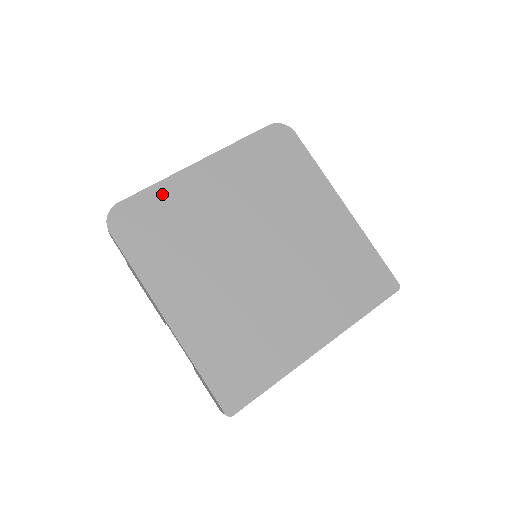
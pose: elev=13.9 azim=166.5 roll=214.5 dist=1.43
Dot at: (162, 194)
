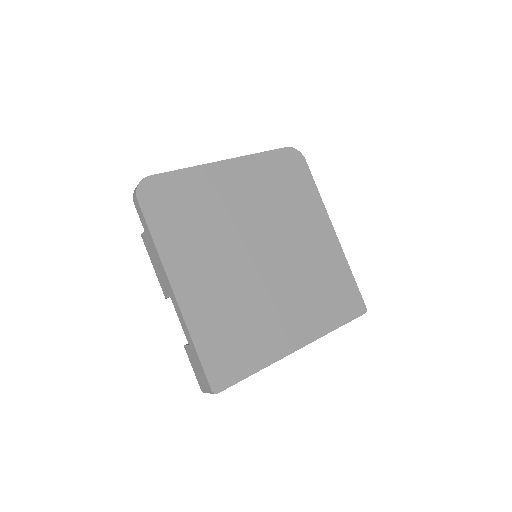
Dot at: (189, 179)
